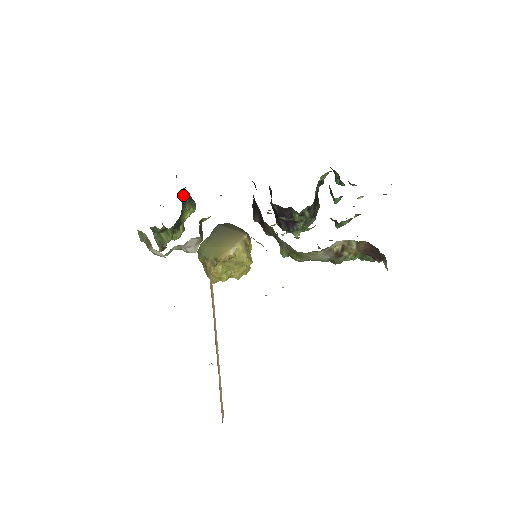
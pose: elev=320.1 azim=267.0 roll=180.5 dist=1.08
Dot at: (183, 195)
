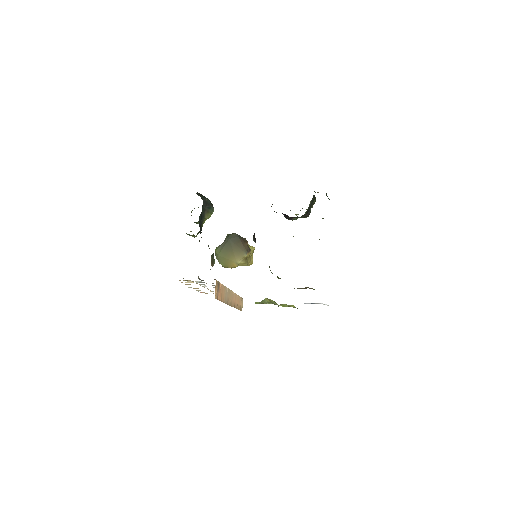
Dot at: (202, 213)
